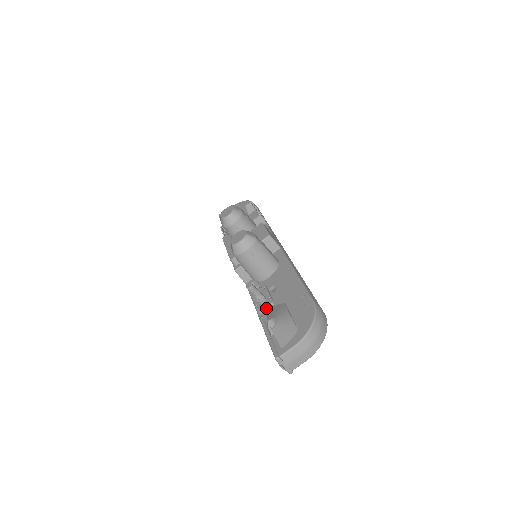
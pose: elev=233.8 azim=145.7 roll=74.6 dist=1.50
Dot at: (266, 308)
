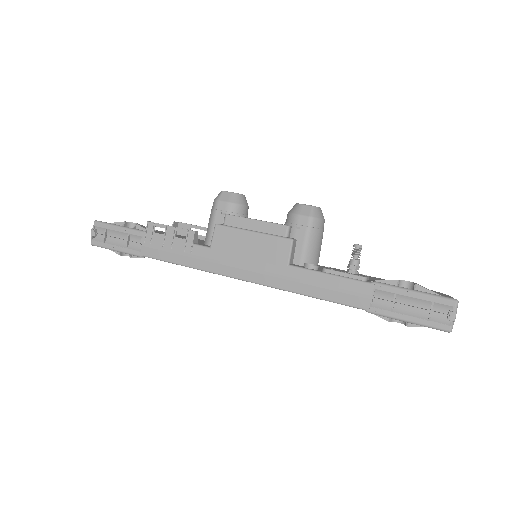
Dot at: (368, 278)
